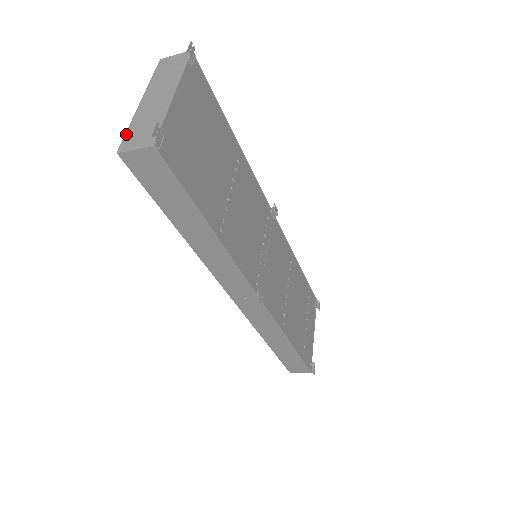
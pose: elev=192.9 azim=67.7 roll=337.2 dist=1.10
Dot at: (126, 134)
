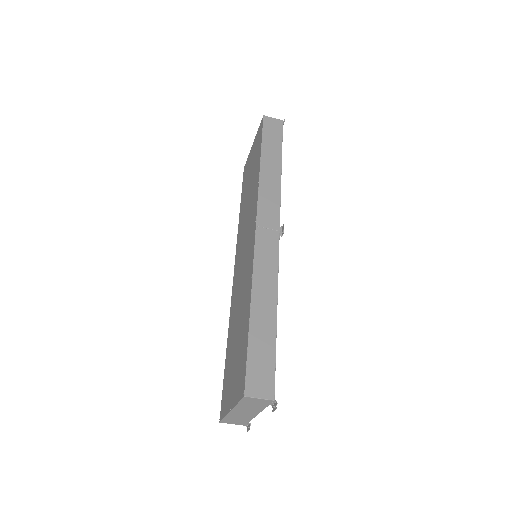
Dot at: occluded
